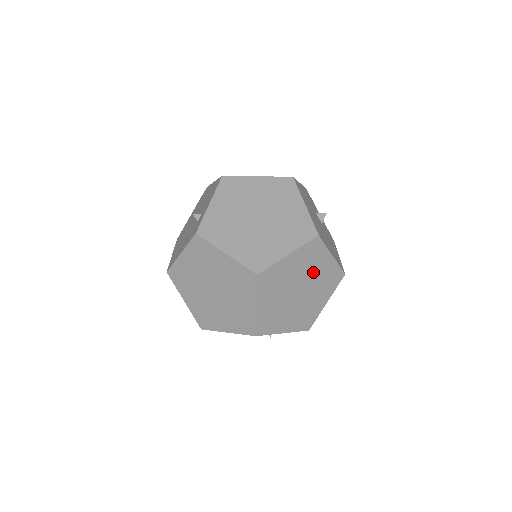
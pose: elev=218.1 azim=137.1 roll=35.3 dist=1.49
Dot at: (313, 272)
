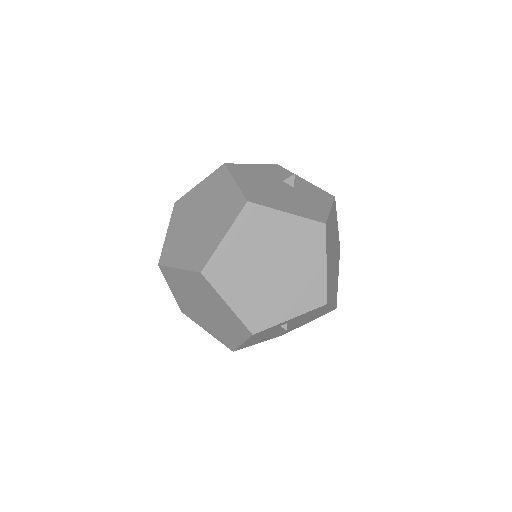
Dot at: (274, 240)
